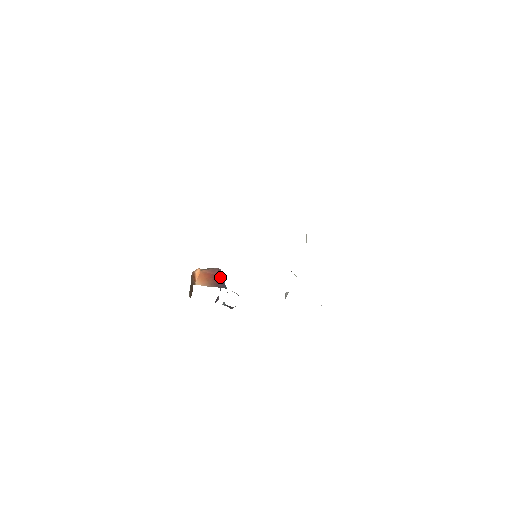
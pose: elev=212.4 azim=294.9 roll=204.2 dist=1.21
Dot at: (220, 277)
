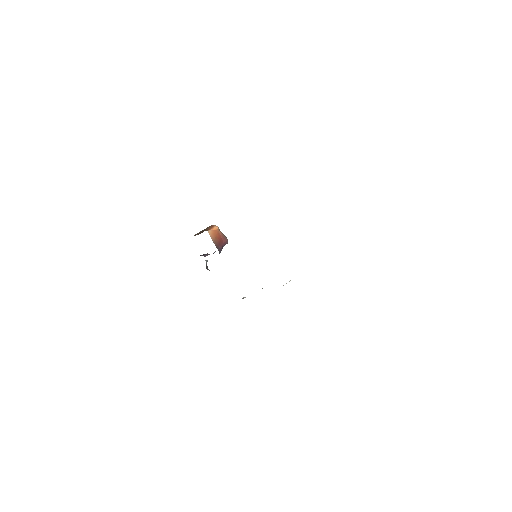
Dot at: (223, 245)
